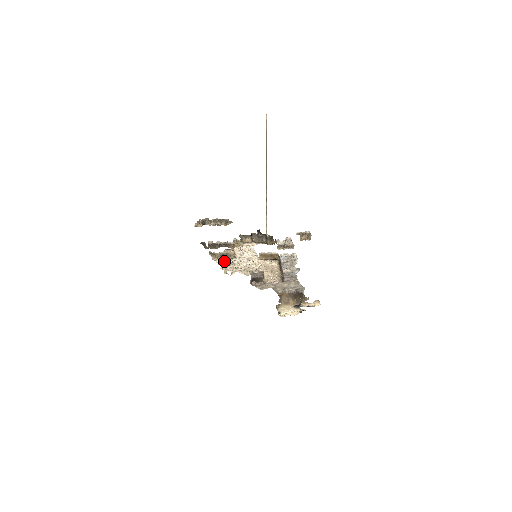
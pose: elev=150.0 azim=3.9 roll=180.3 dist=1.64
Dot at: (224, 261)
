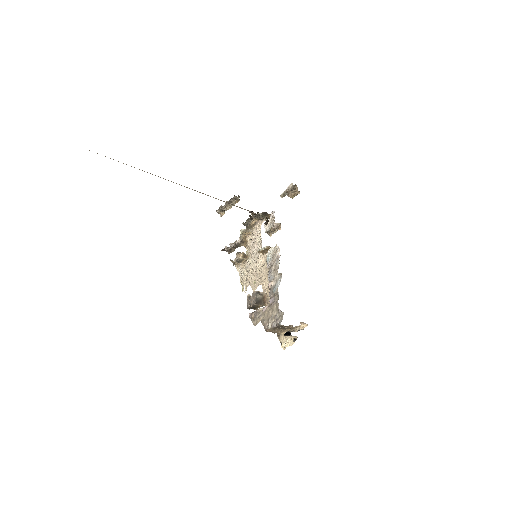
Dot at: (242, 268)
